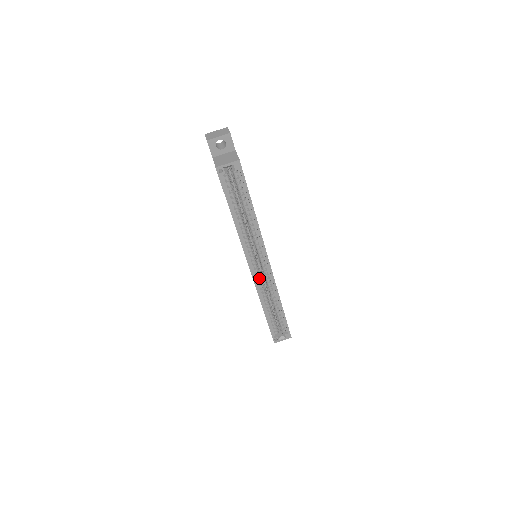
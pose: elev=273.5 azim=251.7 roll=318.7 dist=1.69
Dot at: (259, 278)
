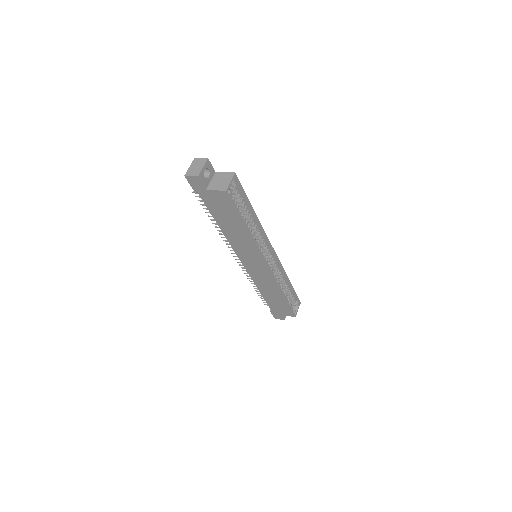
Dot at: (272, 270)
